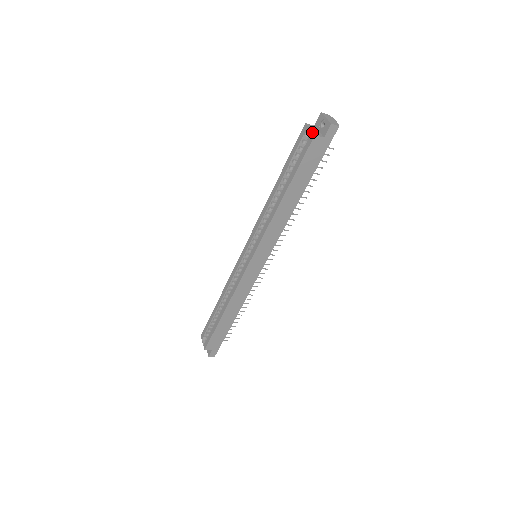
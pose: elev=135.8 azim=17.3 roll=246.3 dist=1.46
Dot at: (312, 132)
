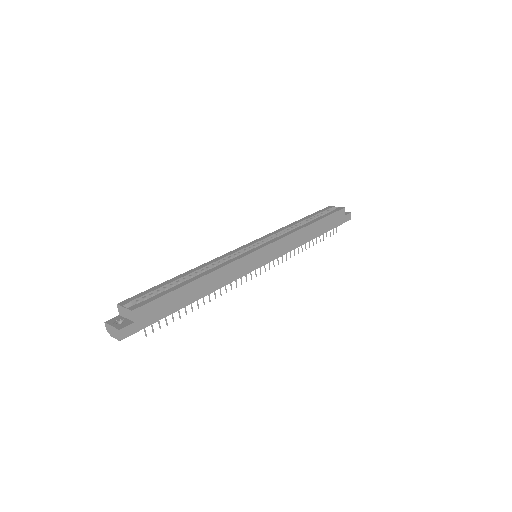
Dot at: (341, 207)
